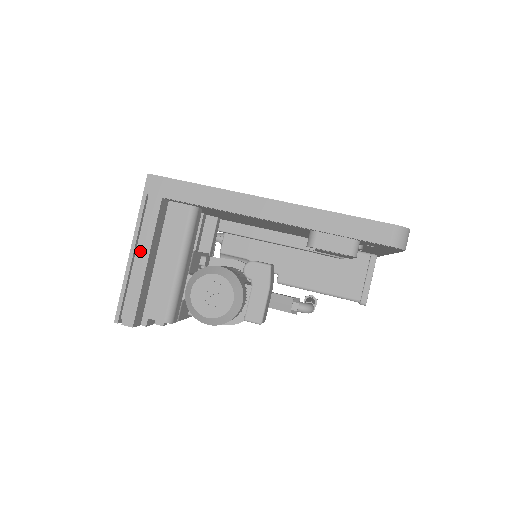
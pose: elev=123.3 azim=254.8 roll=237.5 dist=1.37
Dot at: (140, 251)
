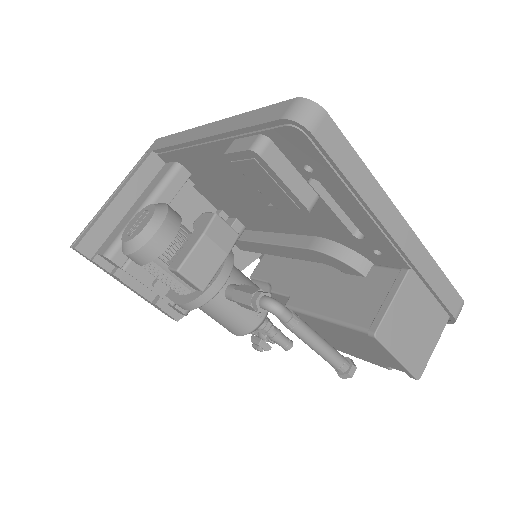
Dot at: (117, 191)
